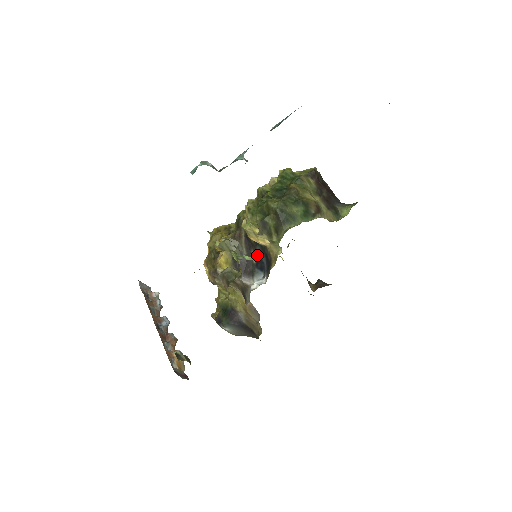
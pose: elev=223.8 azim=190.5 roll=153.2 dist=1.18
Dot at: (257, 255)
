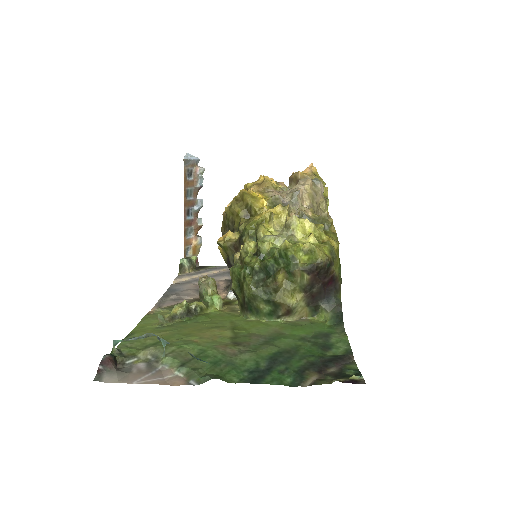
Dot at: occluded
